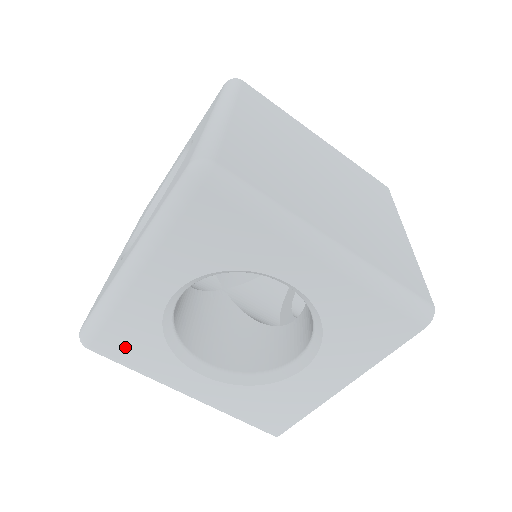
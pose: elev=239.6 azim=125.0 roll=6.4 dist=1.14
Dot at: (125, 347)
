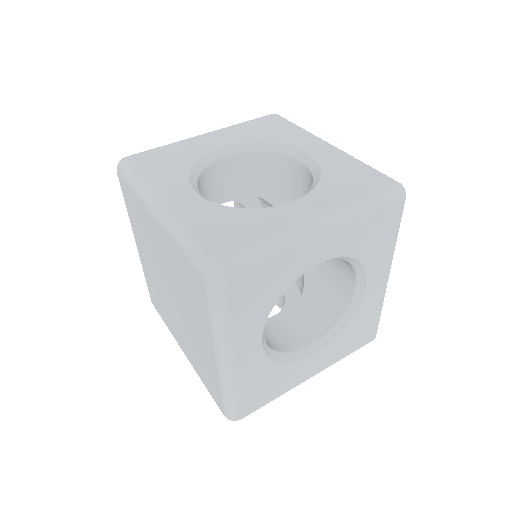
Dot at: (249, 293)
